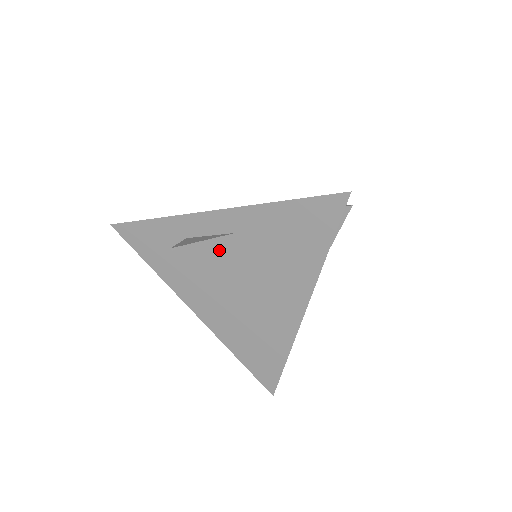
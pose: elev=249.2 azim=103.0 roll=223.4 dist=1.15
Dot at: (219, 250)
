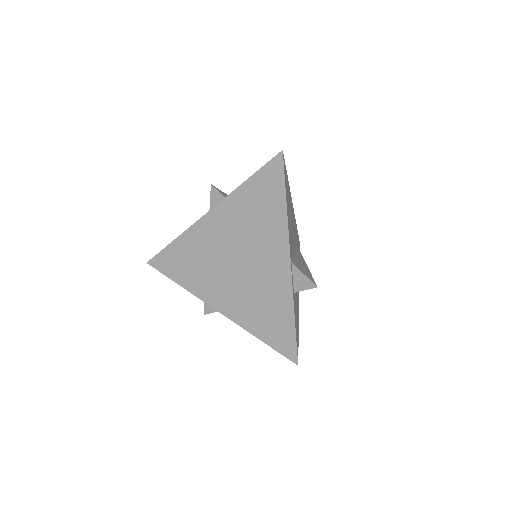
Dot at: occluded
